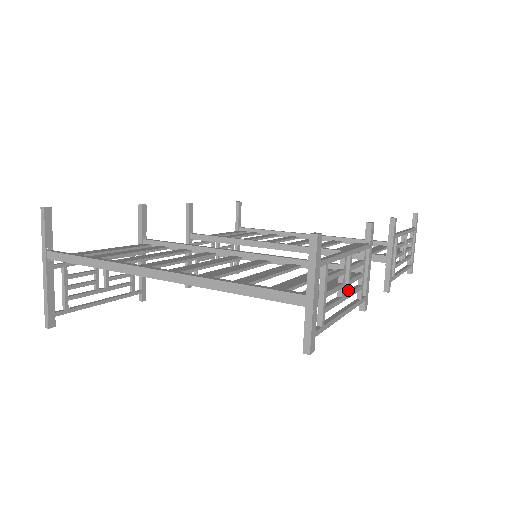
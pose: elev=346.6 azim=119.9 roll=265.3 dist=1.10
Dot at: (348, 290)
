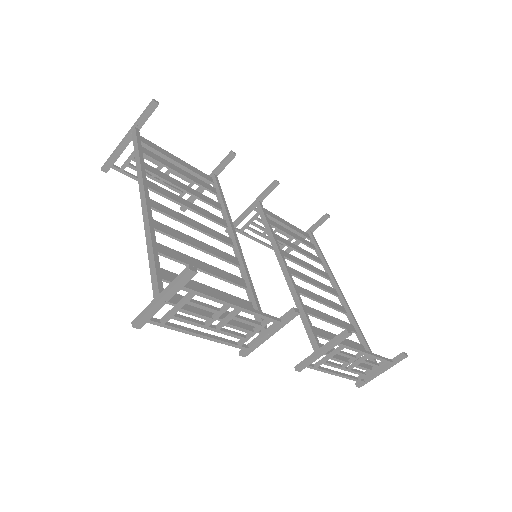
Dot at: (219, 327)
